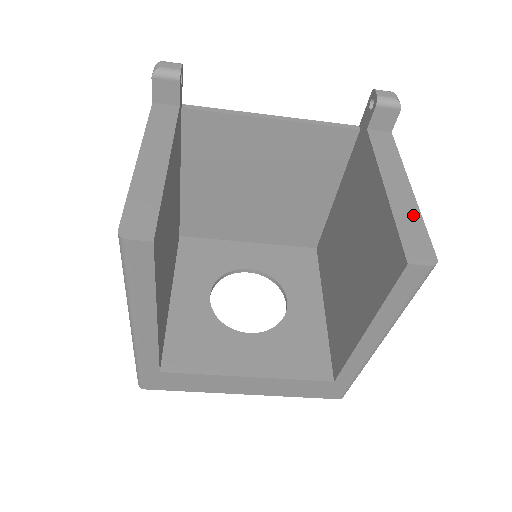
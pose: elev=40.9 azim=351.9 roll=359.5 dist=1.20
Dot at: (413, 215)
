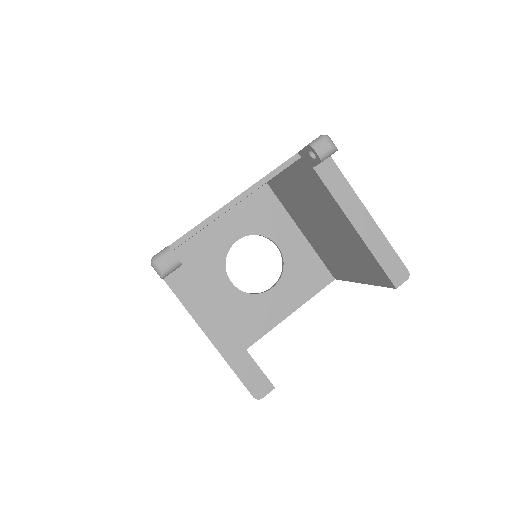
Dot at: (382, 244)
